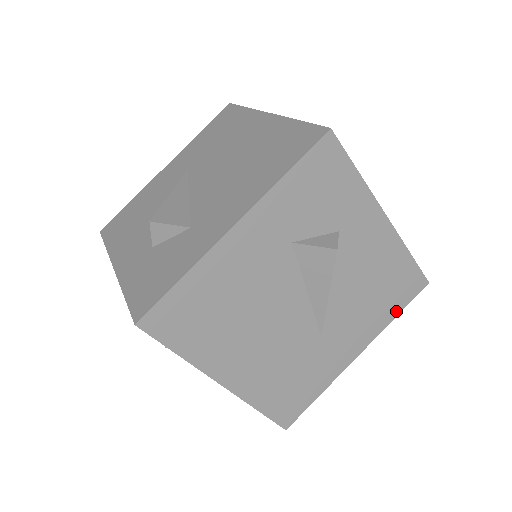
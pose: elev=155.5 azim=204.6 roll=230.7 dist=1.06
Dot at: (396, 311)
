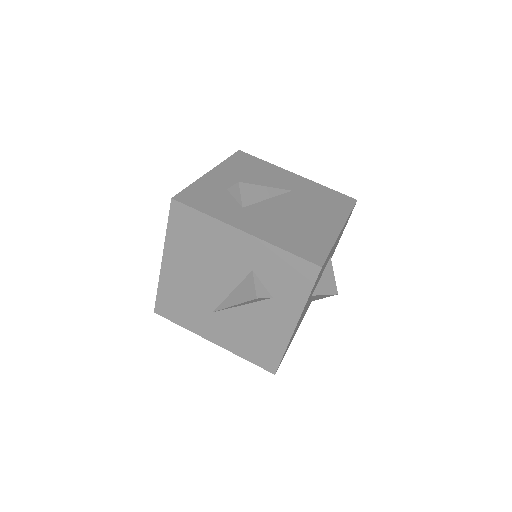
Dot at: (249, 358)
